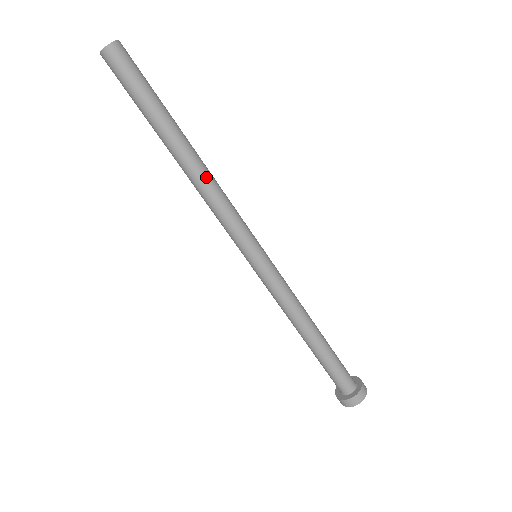
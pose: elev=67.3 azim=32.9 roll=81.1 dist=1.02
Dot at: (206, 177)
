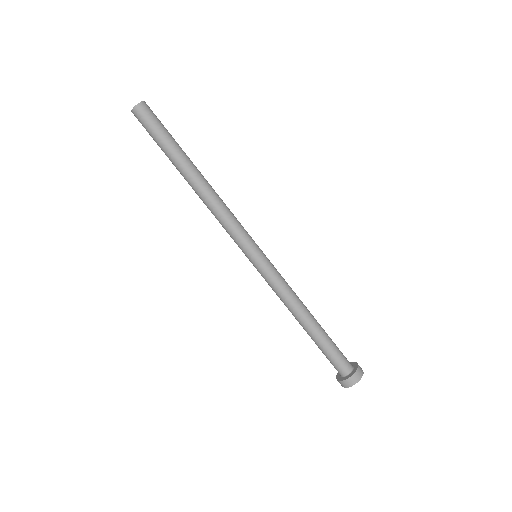
Dot at: (215, 192)
